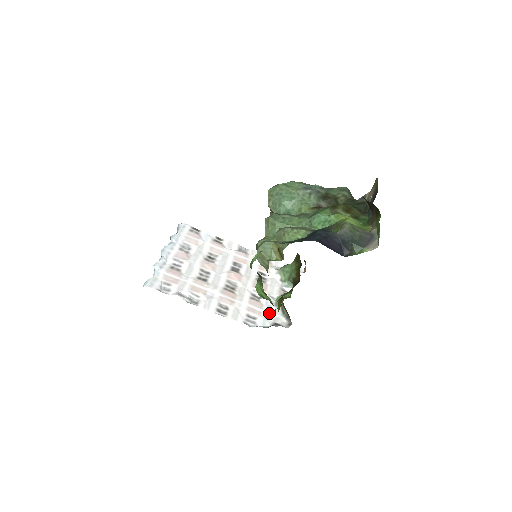
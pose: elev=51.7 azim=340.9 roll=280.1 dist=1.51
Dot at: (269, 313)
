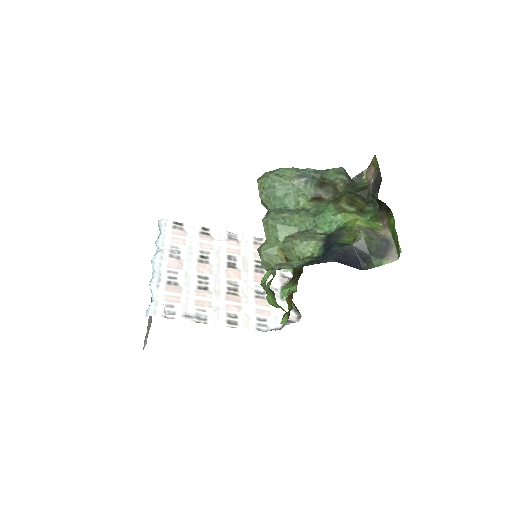
Dot at: (277, 310)
